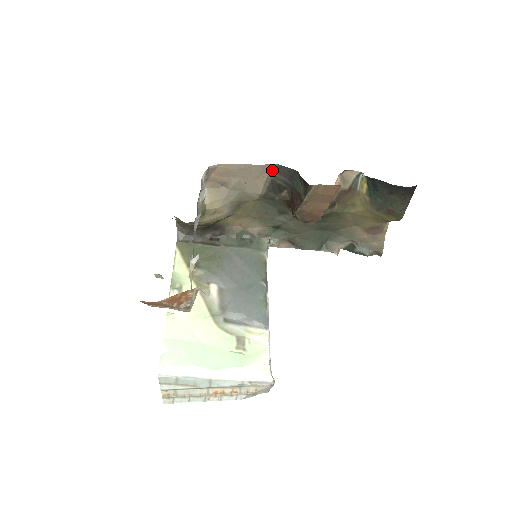
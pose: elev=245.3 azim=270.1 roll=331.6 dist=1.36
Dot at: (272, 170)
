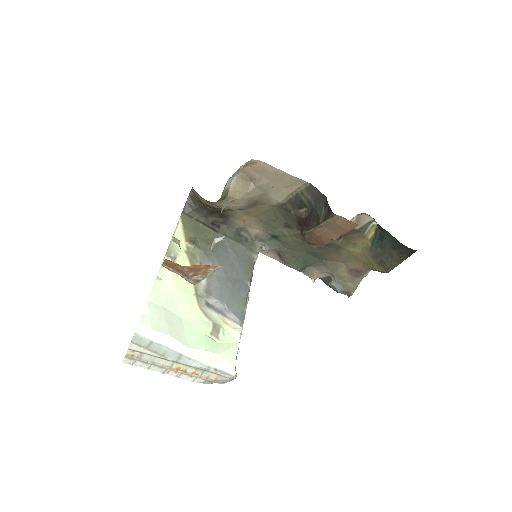
Dot at: (302, 186)
